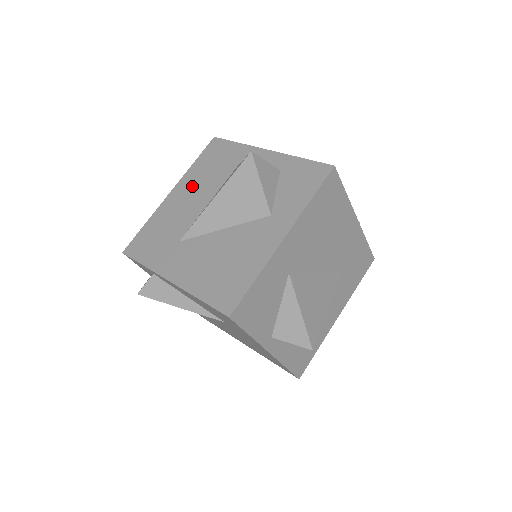
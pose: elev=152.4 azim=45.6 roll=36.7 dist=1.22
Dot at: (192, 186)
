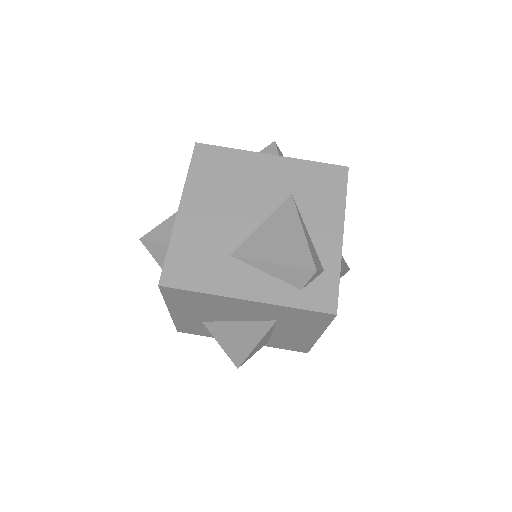
Dot at: occluded
